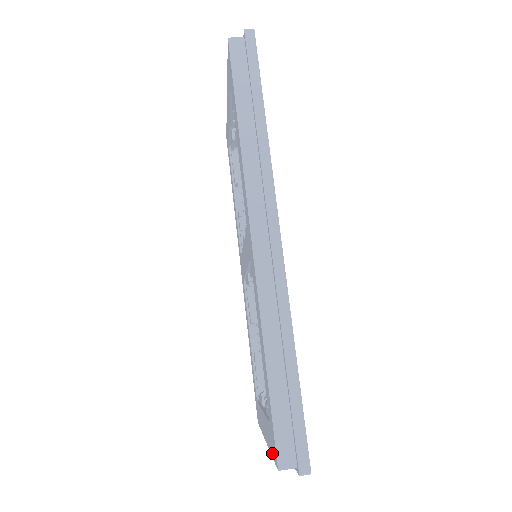
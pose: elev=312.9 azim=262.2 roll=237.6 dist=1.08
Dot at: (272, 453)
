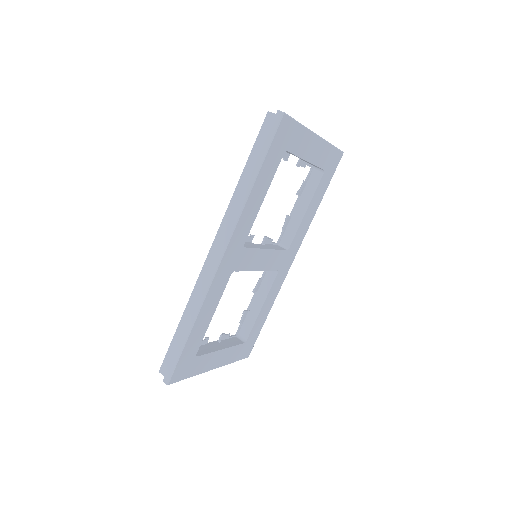
Dot at: occluded
